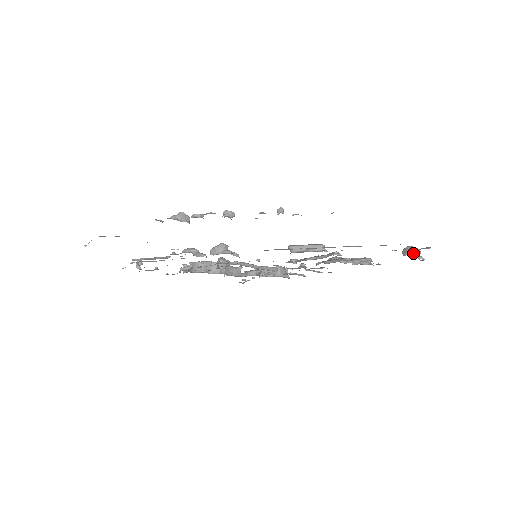
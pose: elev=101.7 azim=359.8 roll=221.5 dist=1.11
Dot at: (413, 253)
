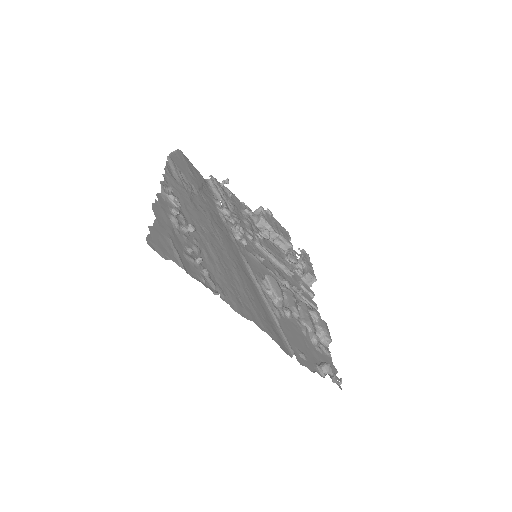
Dot at: (322, 371)
